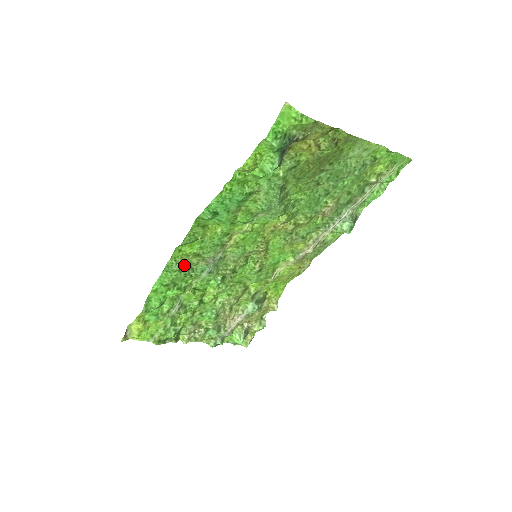
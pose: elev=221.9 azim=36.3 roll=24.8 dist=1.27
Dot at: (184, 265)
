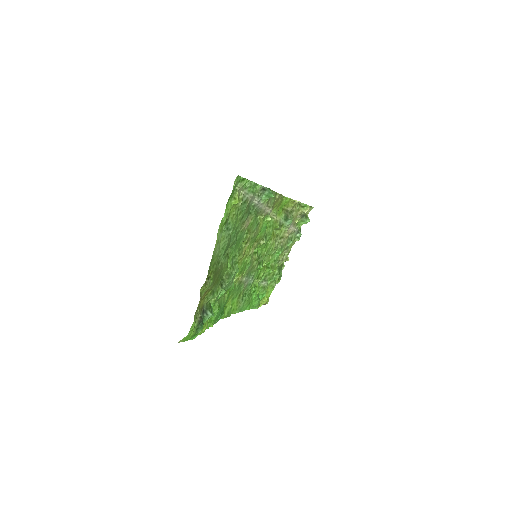
Dot at: (242, 300)
